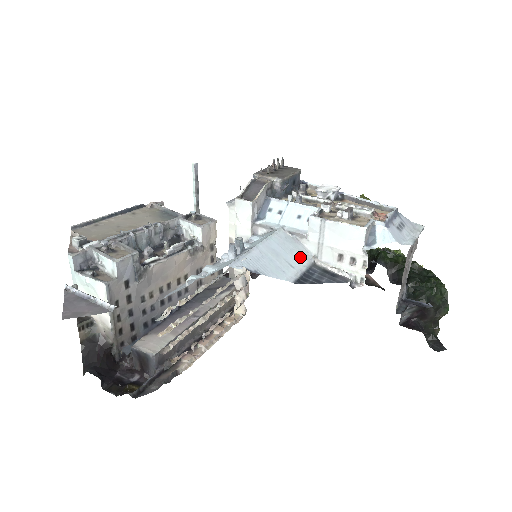
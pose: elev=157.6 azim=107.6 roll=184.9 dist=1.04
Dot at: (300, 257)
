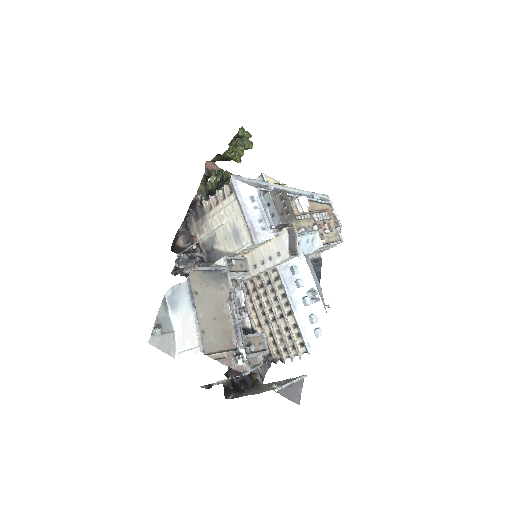
Dot at: (311, 265)
